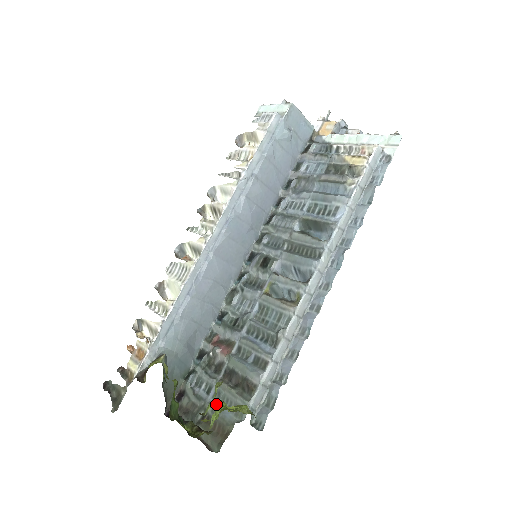
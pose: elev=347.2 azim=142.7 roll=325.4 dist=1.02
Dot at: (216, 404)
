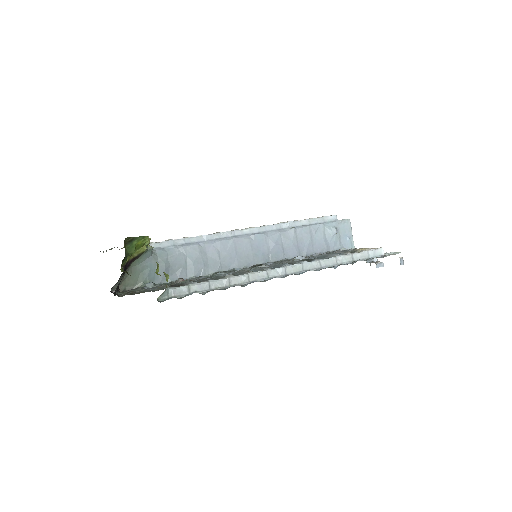
Dot at: occluded
